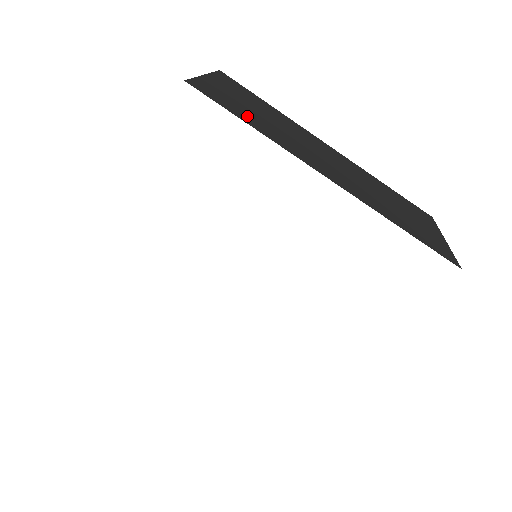
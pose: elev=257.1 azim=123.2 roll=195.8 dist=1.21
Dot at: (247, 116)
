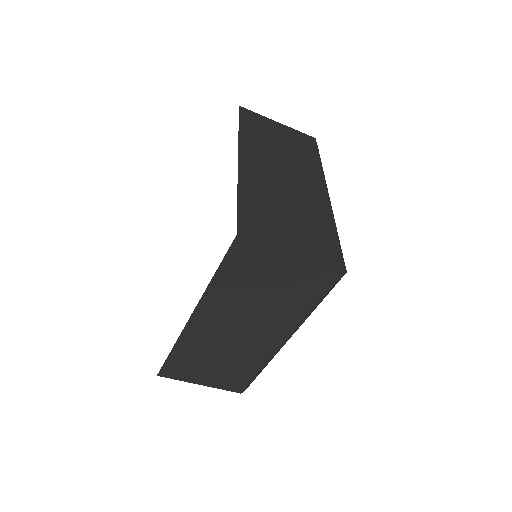
Dot at: (253, 130)
